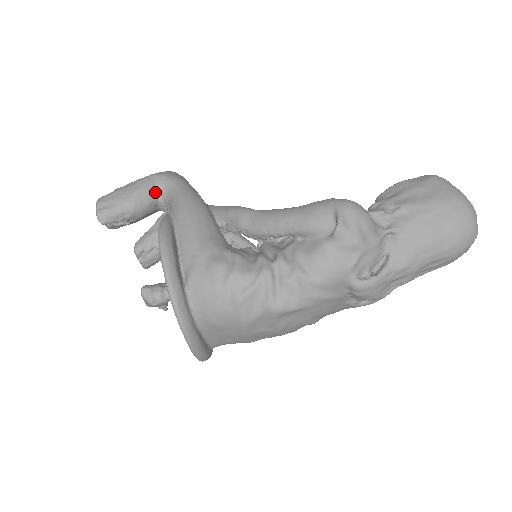
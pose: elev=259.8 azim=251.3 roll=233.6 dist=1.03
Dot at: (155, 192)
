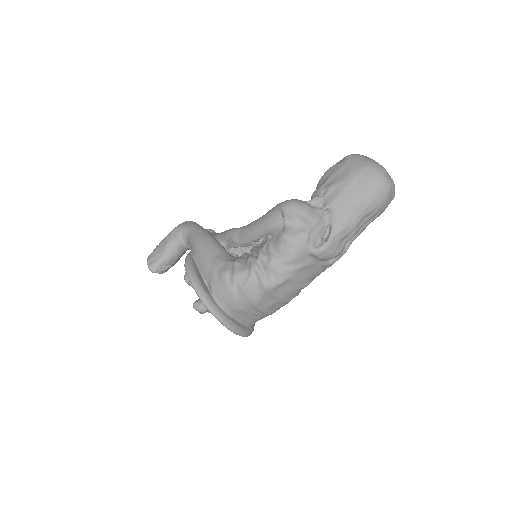
Dot at: (179, 240)
